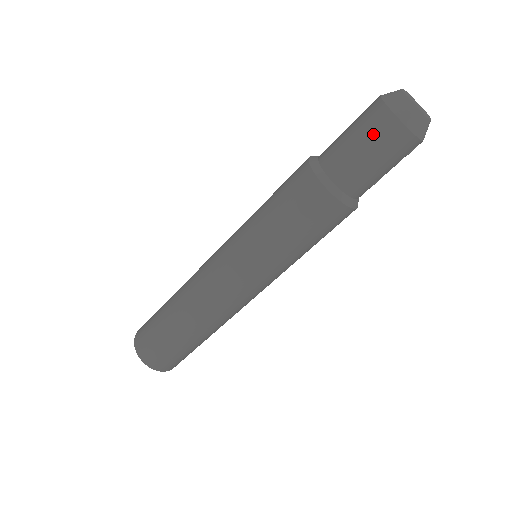
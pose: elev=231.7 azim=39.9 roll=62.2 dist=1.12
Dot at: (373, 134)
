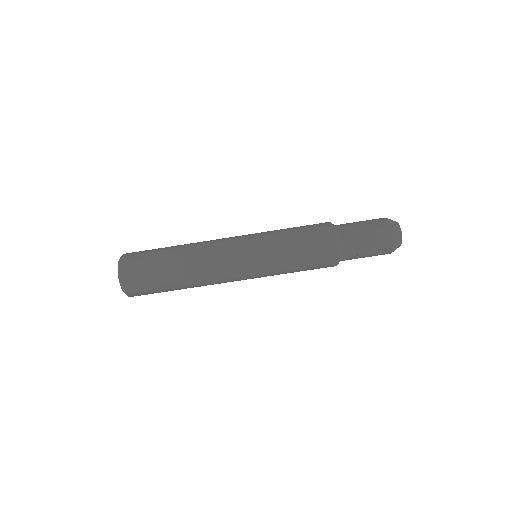
Dot at: (372, 222)
